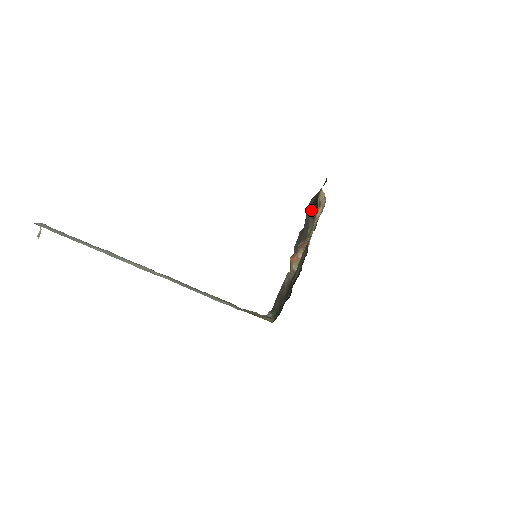
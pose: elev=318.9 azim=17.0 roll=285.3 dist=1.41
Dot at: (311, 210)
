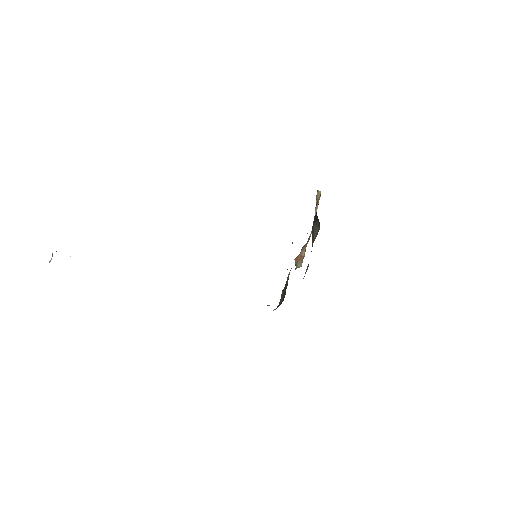
Dot at: (314, 219)
